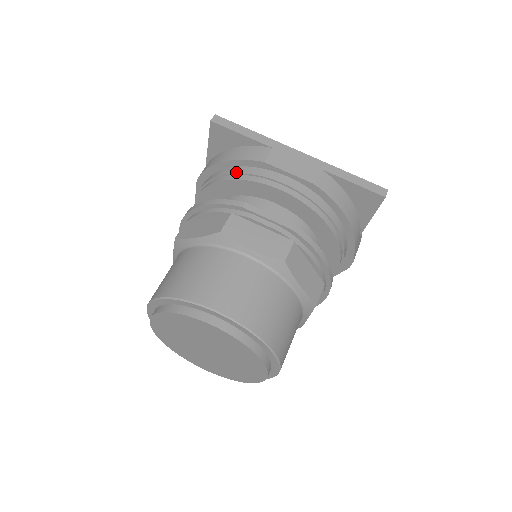
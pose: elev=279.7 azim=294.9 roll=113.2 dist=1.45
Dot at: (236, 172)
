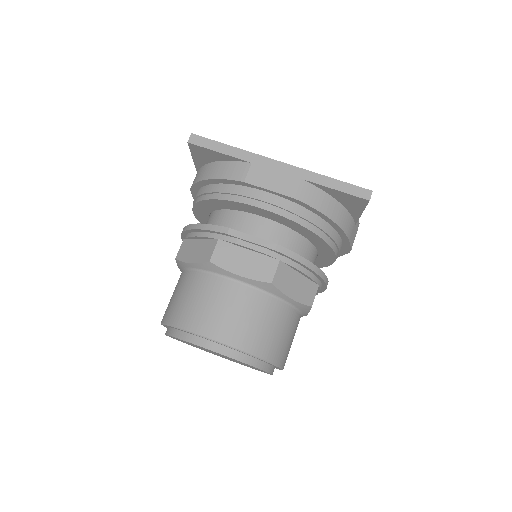
Dot at: (220, 191)
